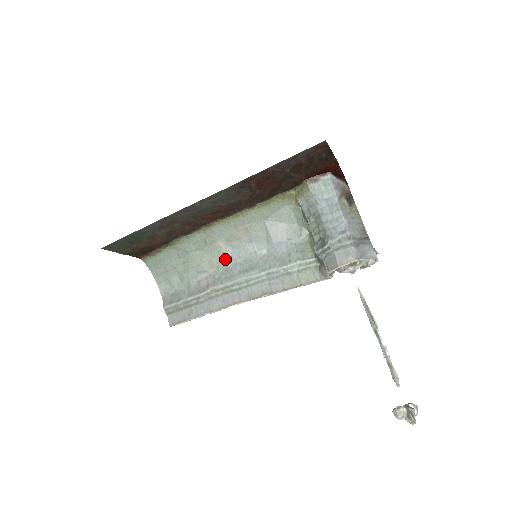
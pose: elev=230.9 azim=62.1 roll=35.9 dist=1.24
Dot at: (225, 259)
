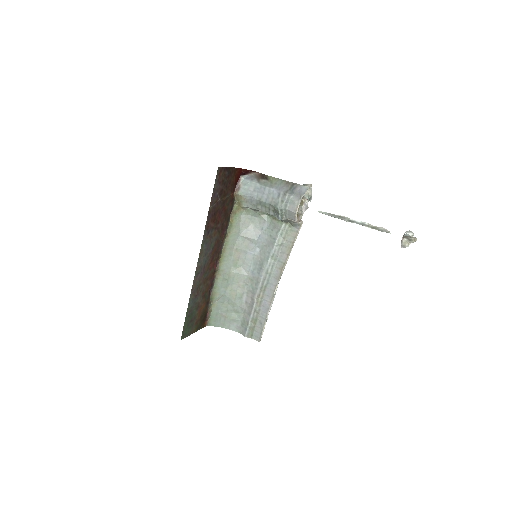
Dot at: (245, 276)
